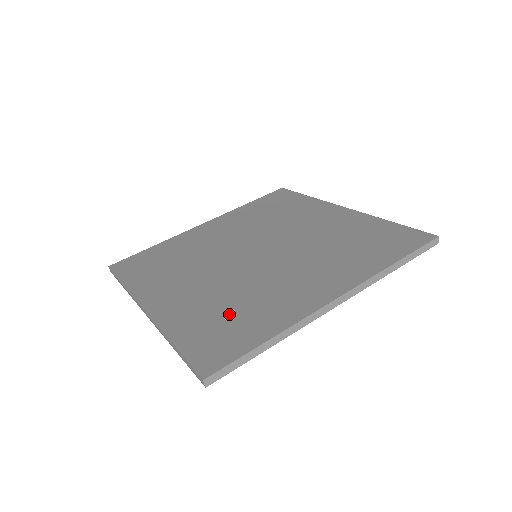
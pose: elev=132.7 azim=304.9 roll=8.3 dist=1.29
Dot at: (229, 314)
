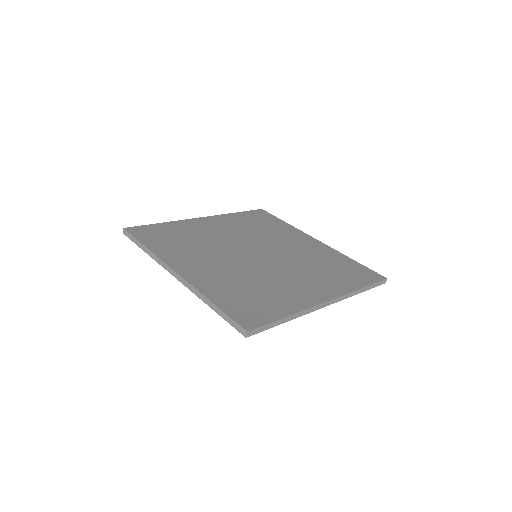
Dot at: (251, 292)
